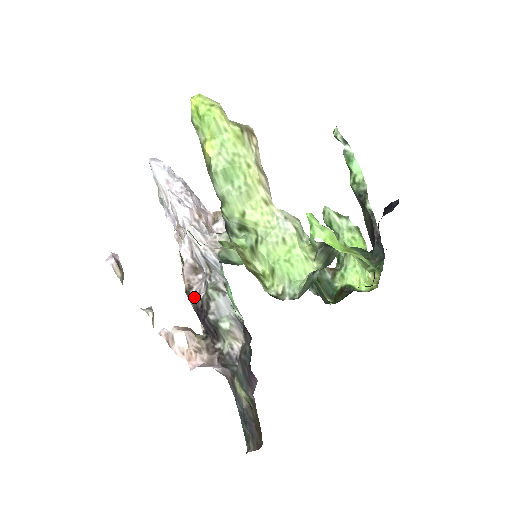
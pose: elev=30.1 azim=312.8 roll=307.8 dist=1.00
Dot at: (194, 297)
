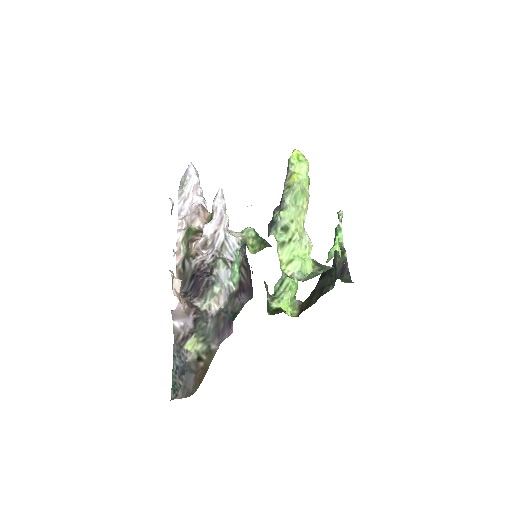
Dot at: (200, 261)
